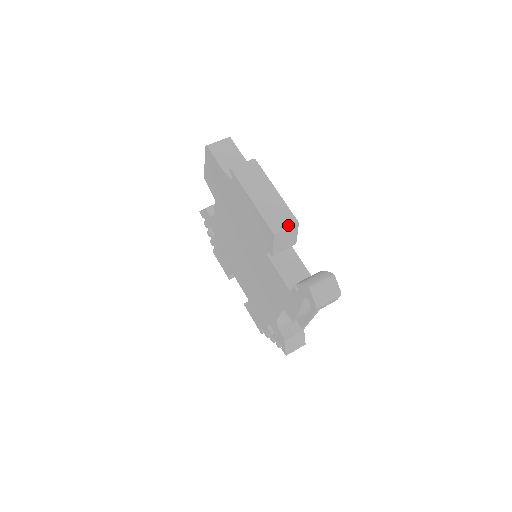
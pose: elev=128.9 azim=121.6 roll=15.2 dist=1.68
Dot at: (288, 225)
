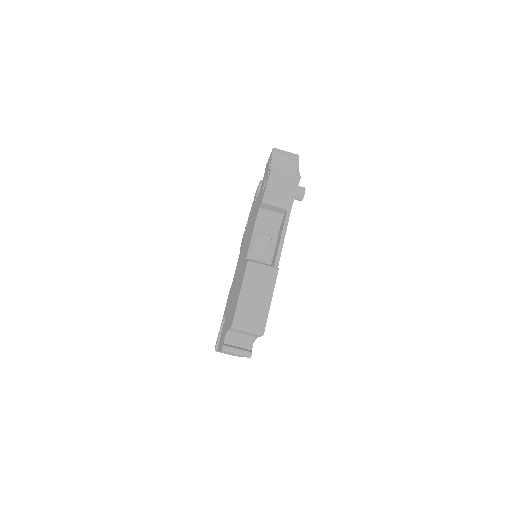
Dot at: occluded
